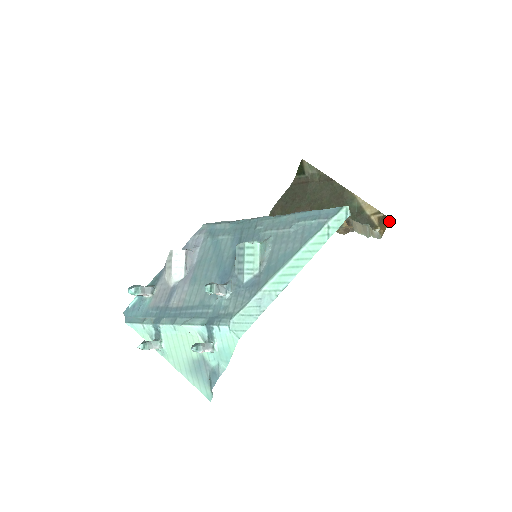
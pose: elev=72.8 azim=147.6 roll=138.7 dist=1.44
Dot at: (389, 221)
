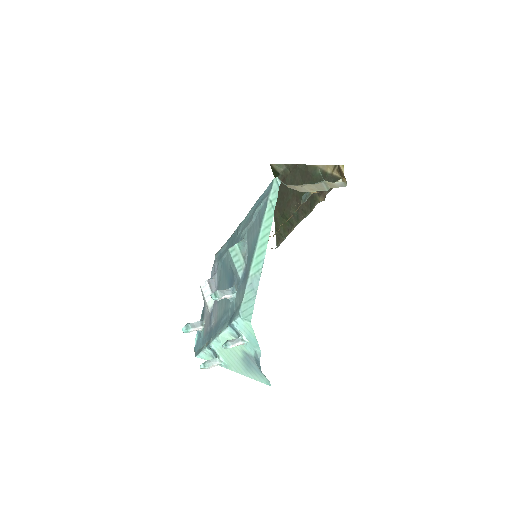
Dot at: (342, 168)
